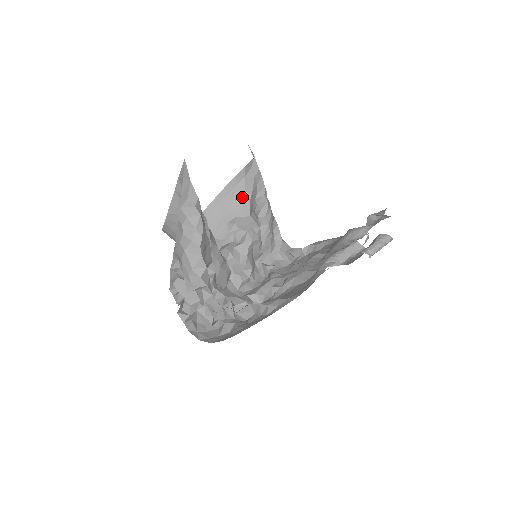
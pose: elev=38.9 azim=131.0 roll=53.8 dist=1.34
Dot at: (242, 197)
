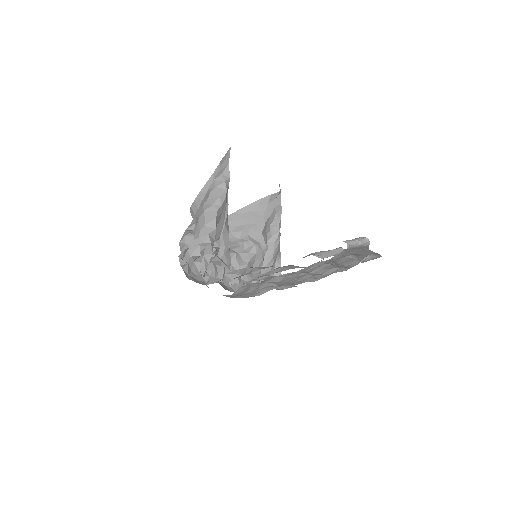
Dot at: (261, 216)
